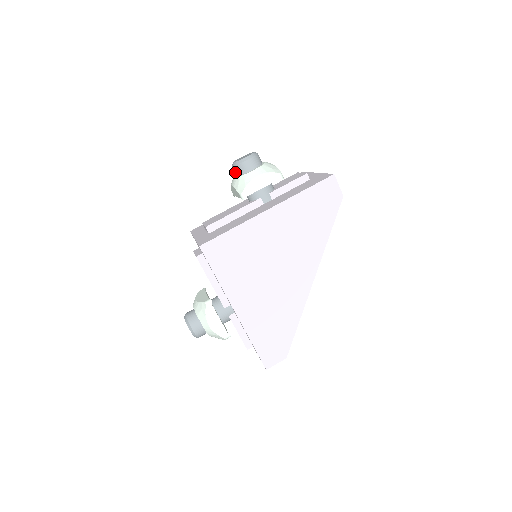
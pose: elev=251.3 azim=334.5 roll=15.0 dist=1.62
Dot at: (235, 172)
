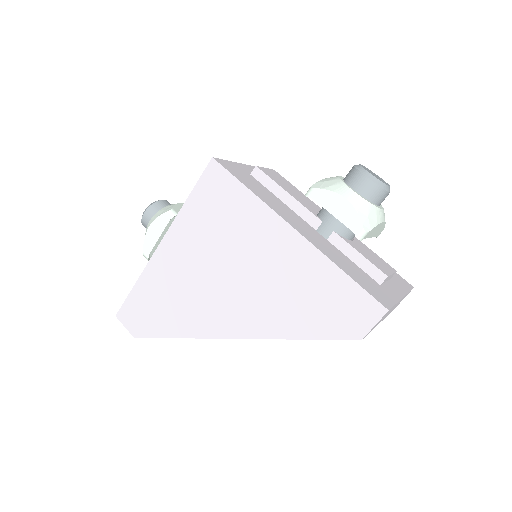
Dot at: (348, 173)
